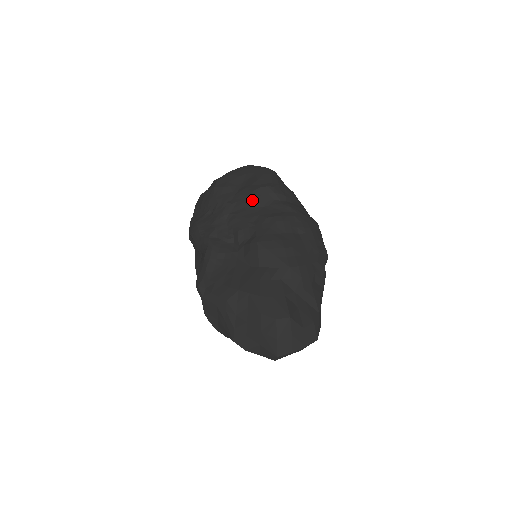
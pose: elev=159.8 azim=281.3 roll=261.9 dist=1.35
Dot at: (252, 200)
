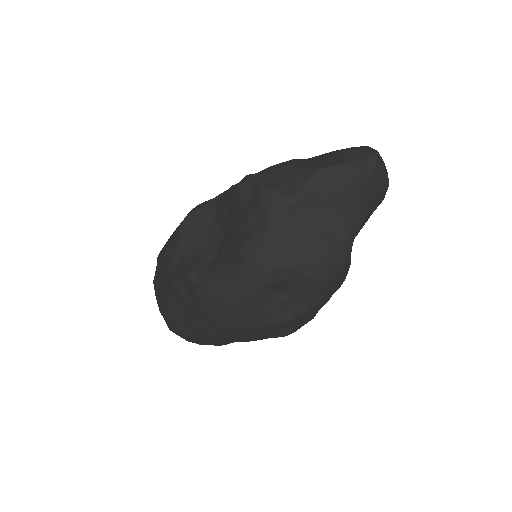
Dot at: occluded
